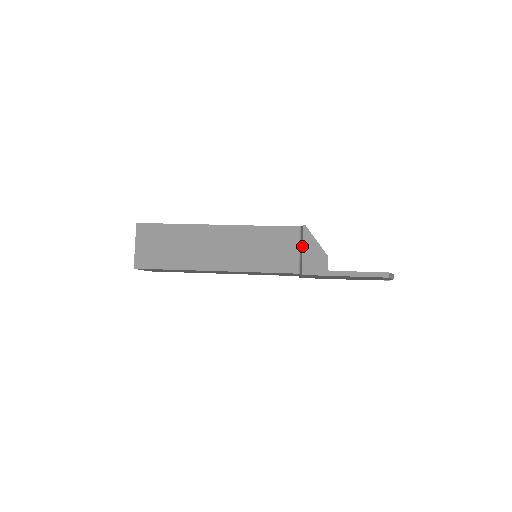
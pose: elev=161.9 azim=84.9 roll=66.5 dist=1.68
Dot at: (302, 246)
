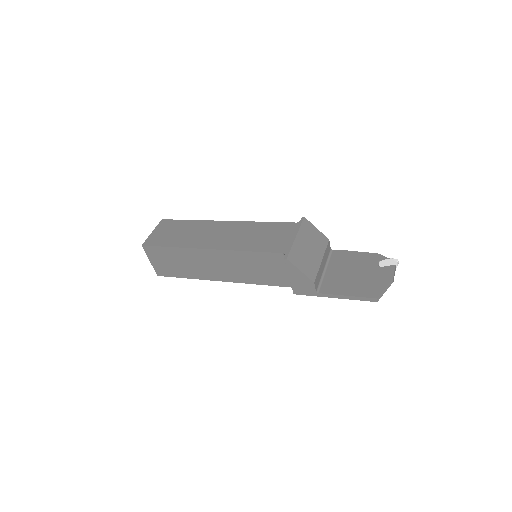
Dot at: (288, 274)
